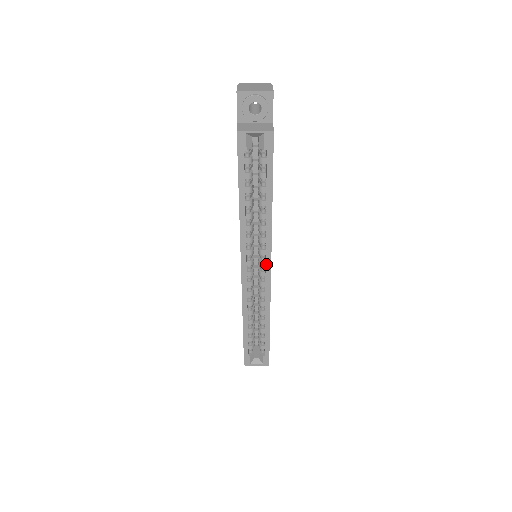
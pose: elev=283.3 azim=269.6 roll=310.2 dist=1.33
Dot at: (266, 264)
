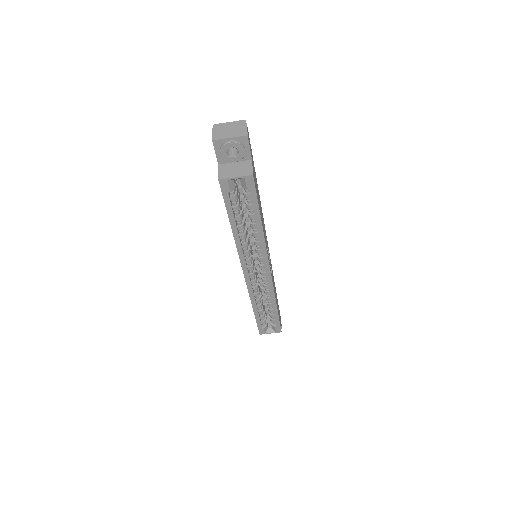
Dot at: (265, 268)
